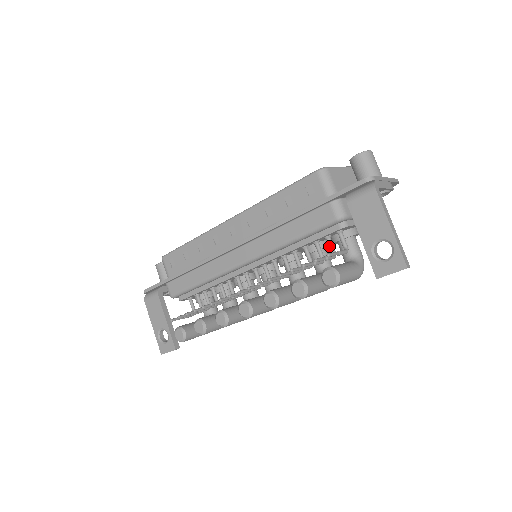
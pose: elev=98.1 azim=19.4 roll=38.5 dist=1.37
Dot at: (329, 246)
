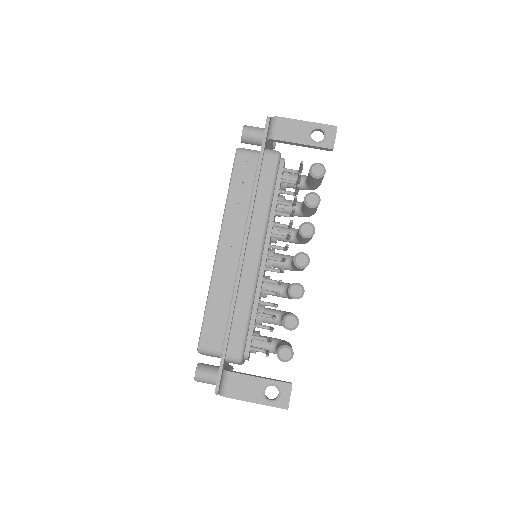
Dot at: (289, 182)
